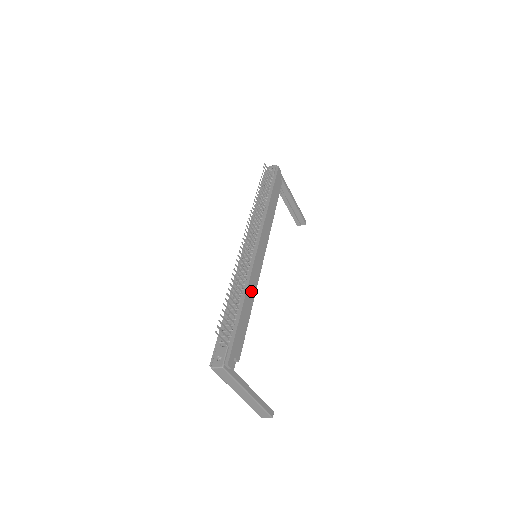
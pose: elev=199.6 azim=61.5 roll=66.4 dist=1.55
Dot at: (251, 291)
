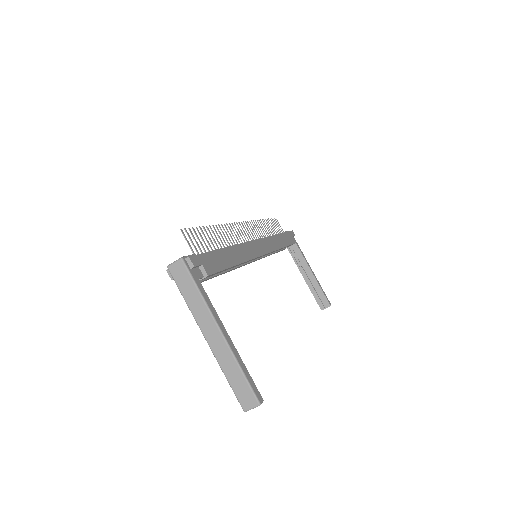
Dot at: (241, 253)
